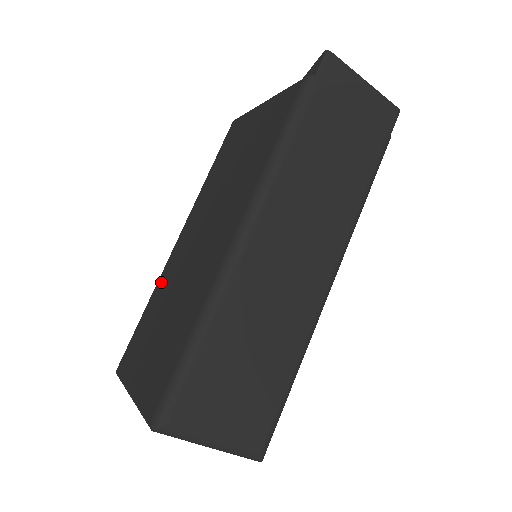
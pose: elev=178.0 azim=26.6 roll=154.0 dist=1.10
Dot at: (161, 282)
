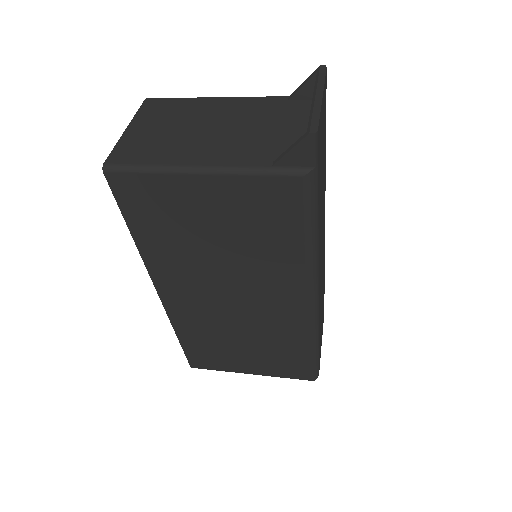
Dot at: (183, 324)
